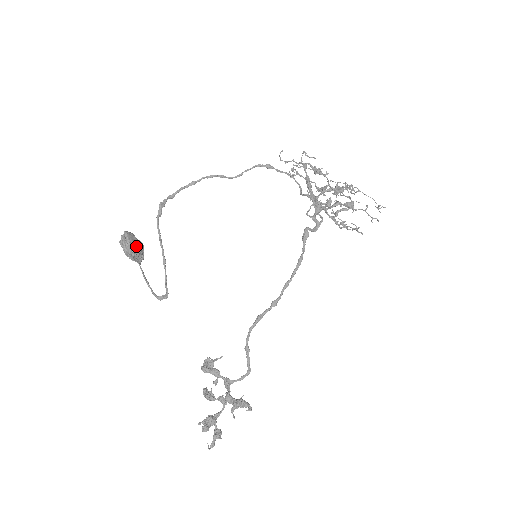
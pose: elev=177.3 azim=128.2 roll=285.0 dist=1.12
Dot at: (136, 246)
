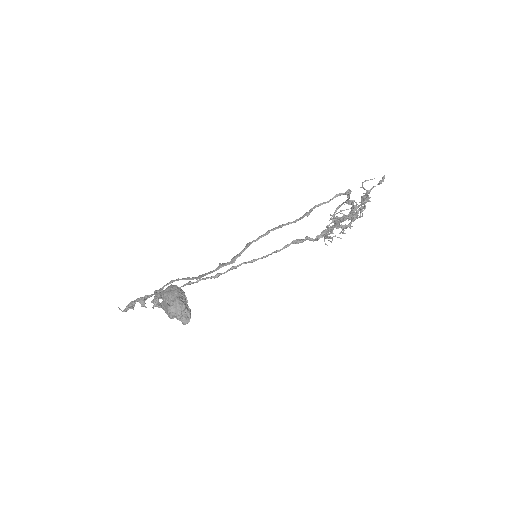
Dot at: occluded
